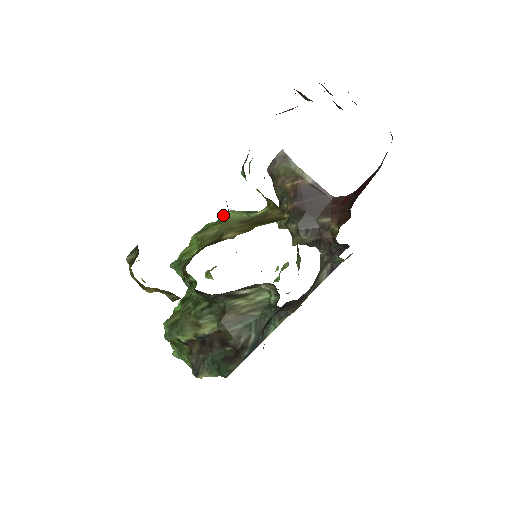
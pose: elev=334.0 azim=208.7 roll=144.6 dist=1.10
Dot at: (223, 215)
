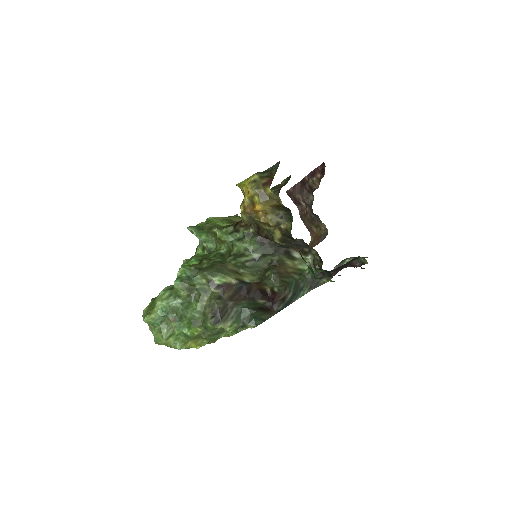
Dot at: (239, 216)
